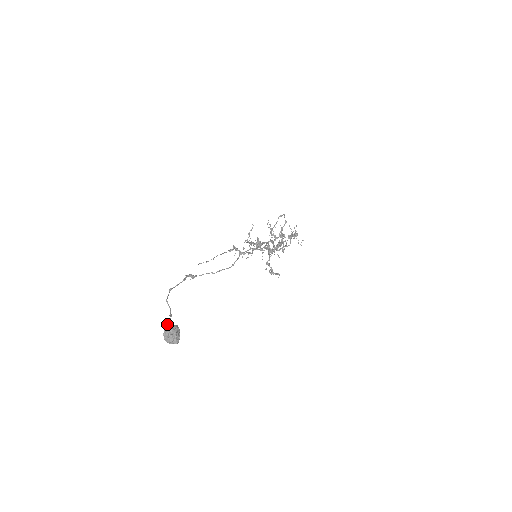
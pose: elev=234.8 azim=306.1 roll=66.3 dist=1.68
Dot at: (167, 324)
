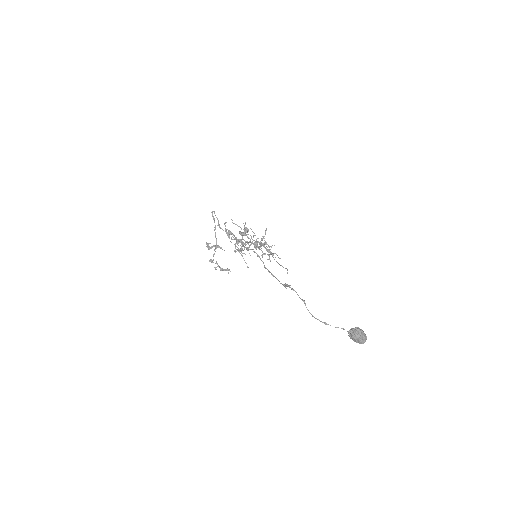
Dot at: (357, 329)
